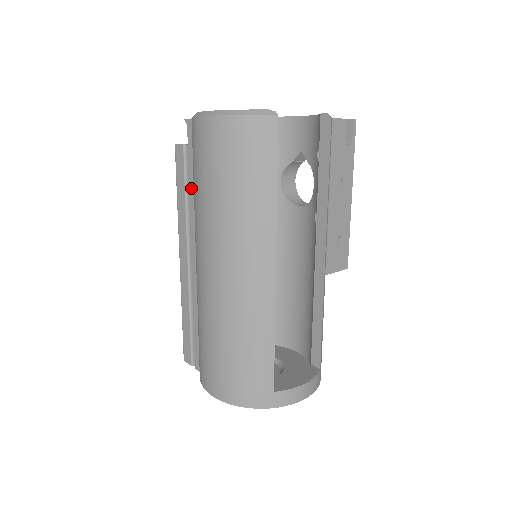
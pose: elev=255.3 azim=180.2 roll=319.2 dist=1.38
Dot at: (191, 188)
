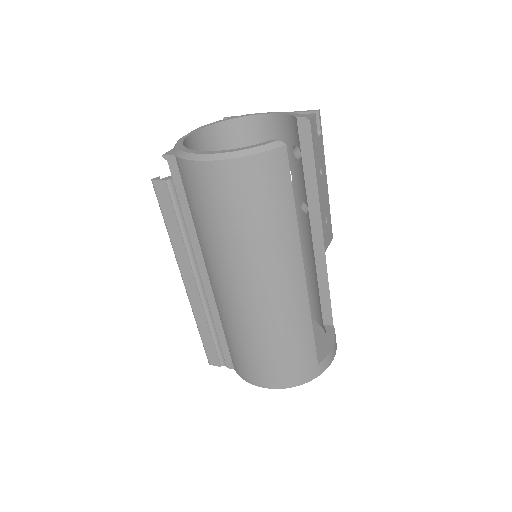
Dot at: (187, 220)
